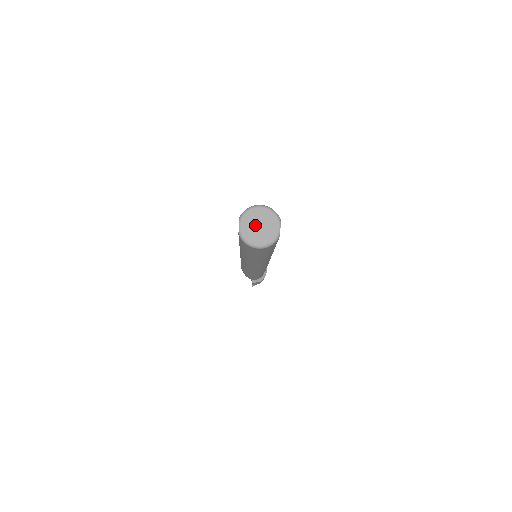
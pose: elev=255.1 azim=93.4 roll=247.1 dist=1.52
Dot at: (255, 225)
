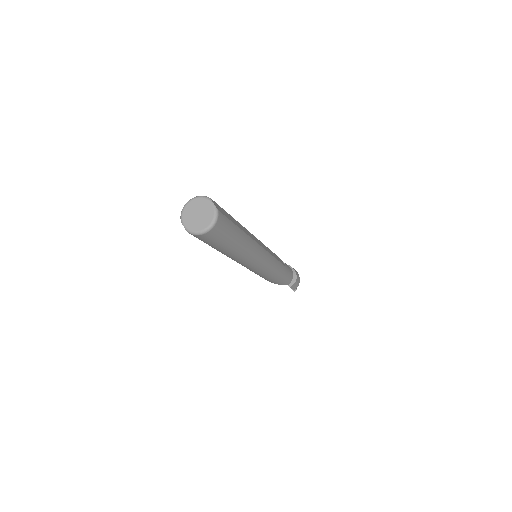
Dot at: (194, 216)
